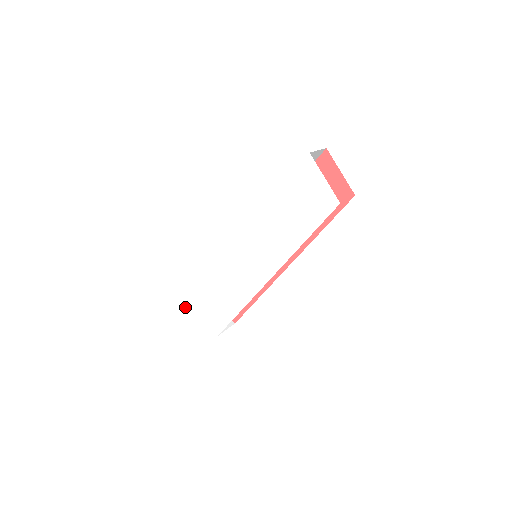
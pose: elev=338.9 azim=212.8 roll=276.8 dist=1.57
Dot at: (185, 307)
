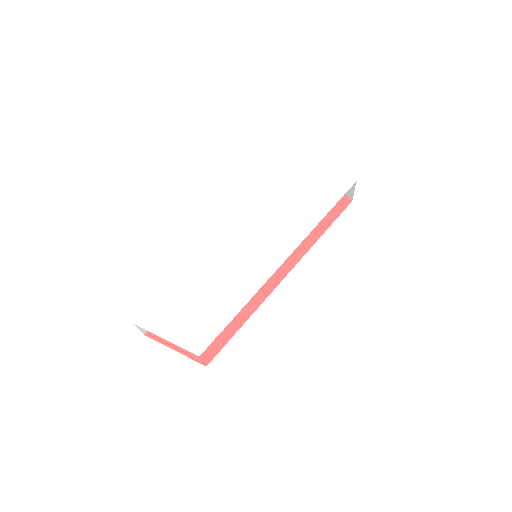
Dot at: (147, 327)
